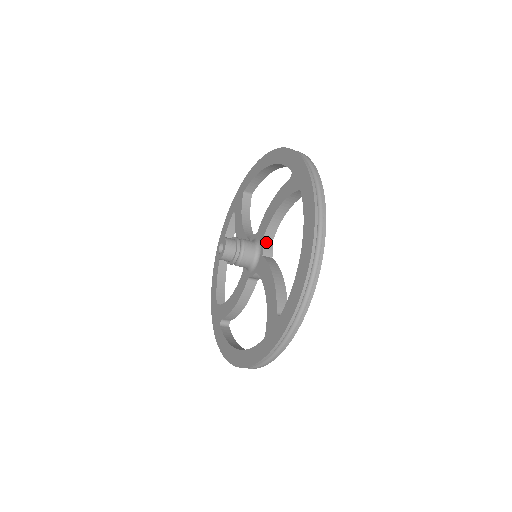
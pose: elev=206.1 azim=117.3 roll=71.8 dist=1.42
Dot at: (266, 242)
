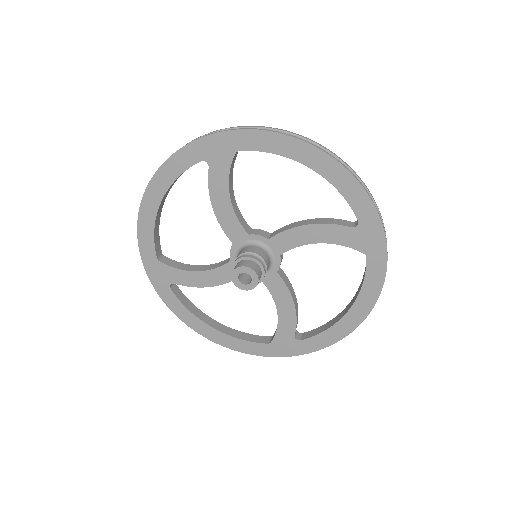
Dot at: (281, 256)
